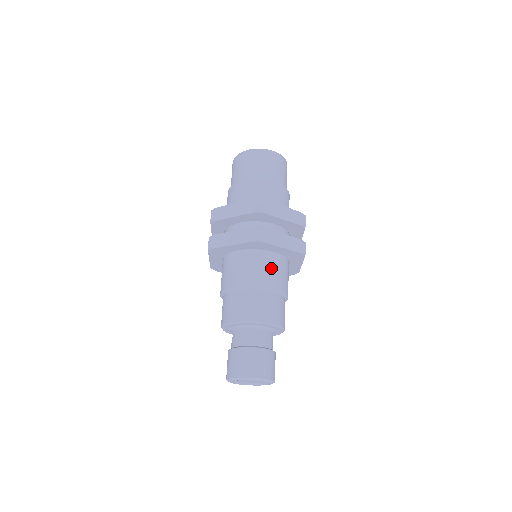
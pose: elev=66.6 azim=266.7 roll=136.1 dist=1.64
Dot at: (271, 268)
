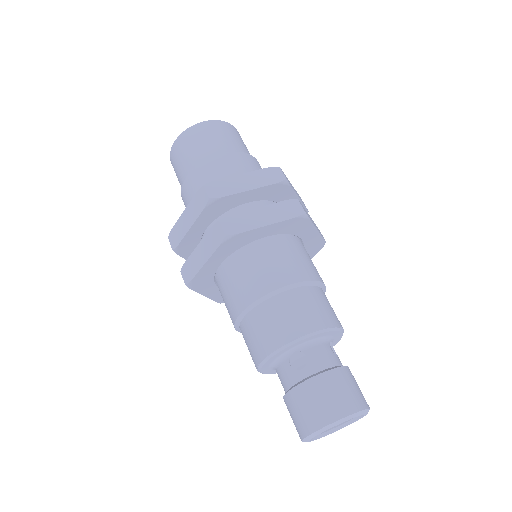
Dot at: (271, 260)
